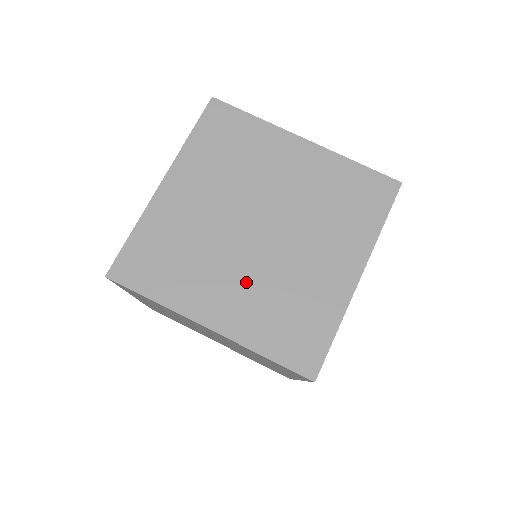
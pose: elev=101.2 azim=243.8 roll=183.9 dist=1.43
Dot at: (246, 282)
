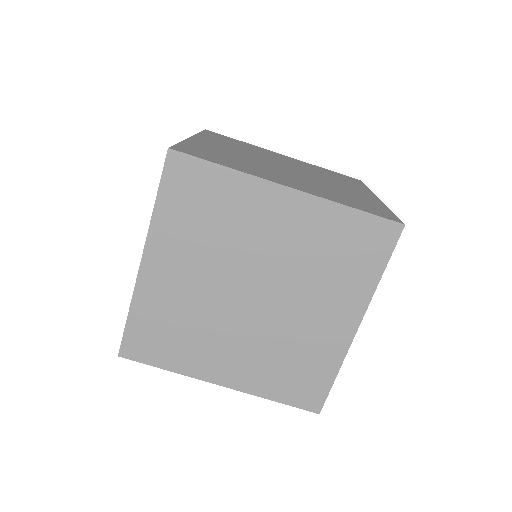
Dot at: (247, 346)
